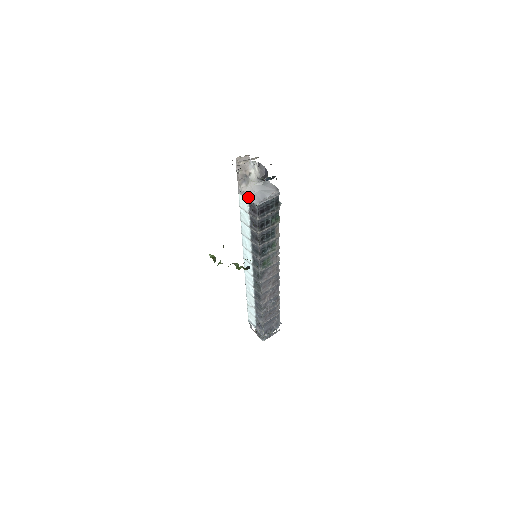
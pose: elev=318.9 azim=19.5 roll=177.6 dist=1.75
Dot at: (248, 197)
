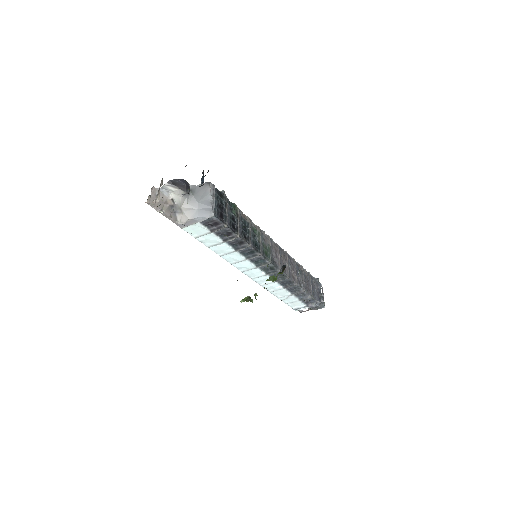
Dot at: (196, 220)
